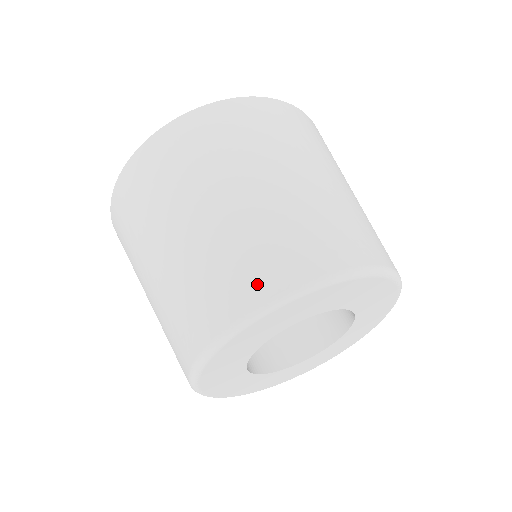
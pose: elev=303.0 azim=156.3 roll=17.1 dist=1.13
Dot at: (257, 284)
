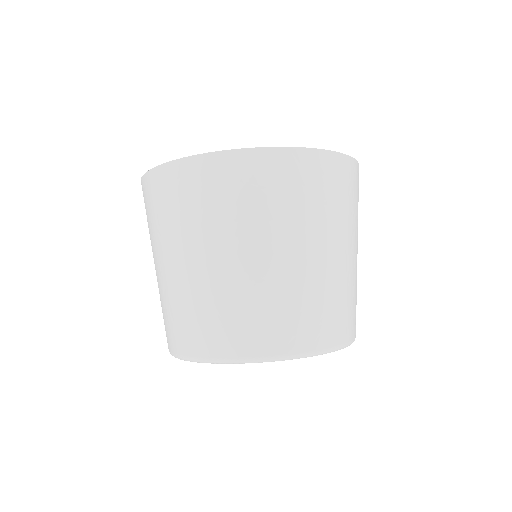
Dot at: (184, 342)
